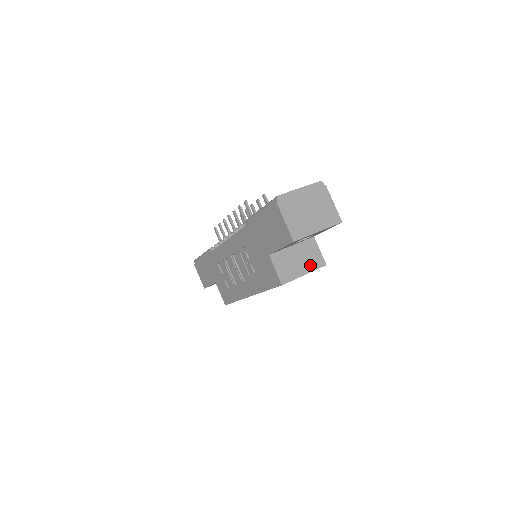
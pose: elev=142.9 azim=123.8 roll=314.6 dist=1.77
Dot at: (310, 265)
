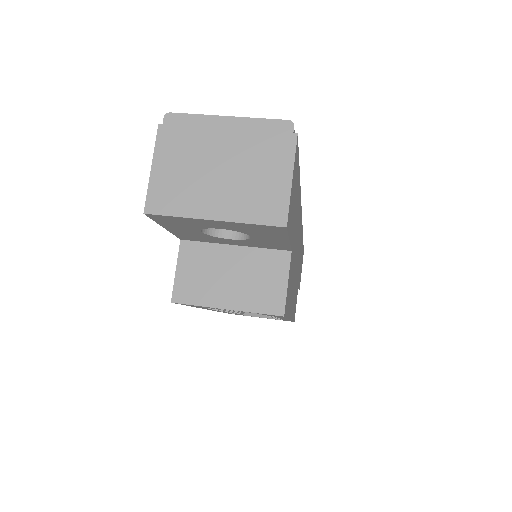
Dot at: (249, 298)
